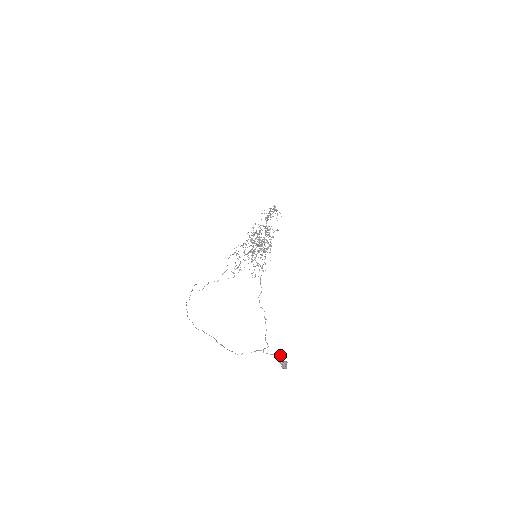
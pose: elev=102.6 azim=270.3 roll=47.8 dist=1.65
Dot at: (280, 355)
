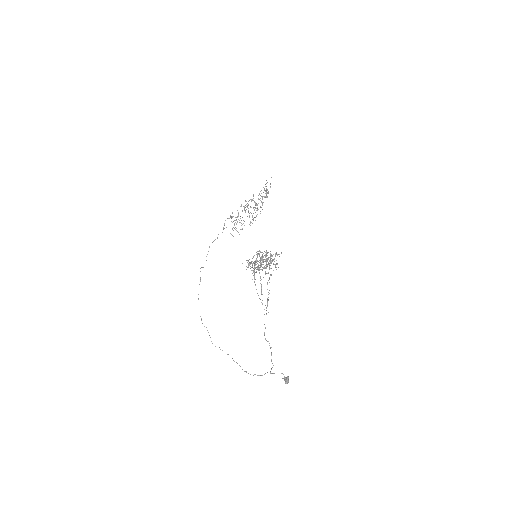
Dot at: (283, 374)
